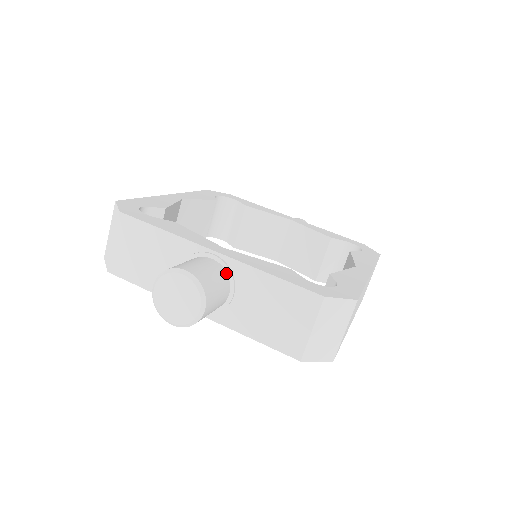
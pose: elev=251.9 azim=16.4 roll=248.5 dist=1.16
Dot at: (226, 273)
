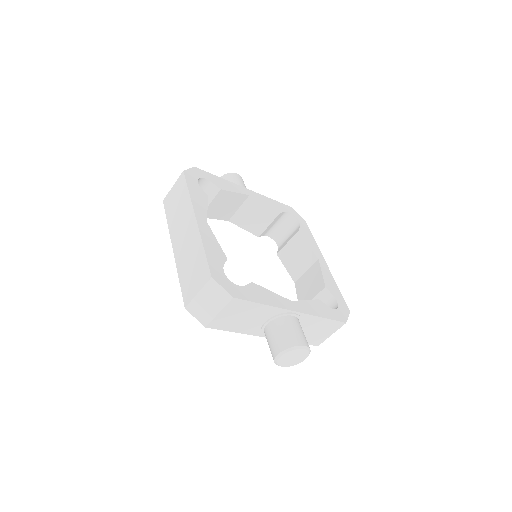
Dot at: (299, 321)
